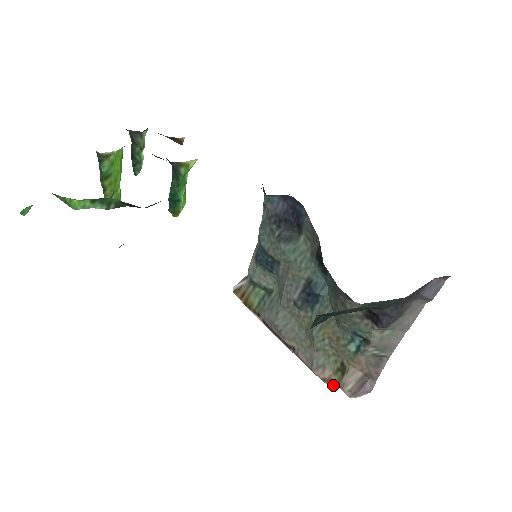
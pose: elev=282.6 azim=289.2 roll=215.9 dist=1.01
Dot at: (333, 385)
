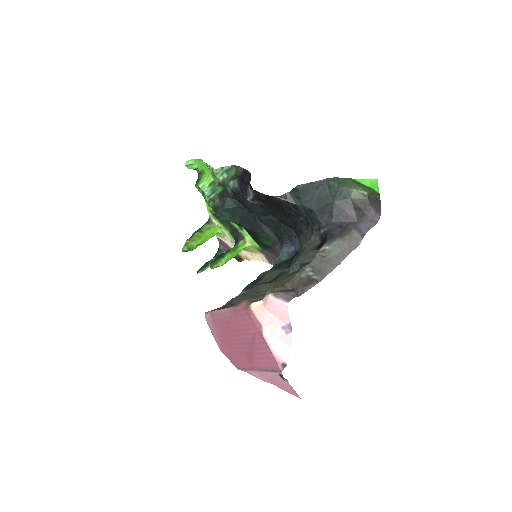
Dot at: (257, 301)
